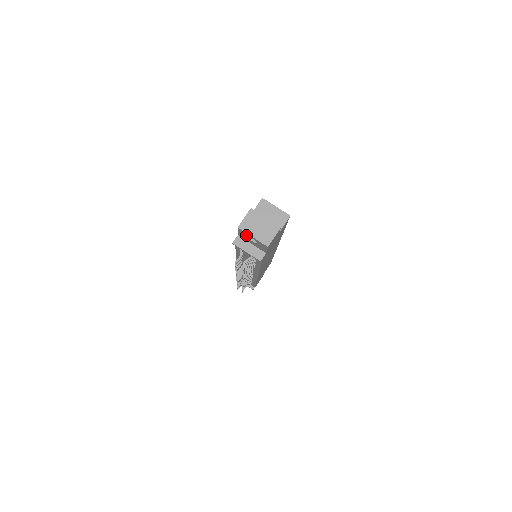
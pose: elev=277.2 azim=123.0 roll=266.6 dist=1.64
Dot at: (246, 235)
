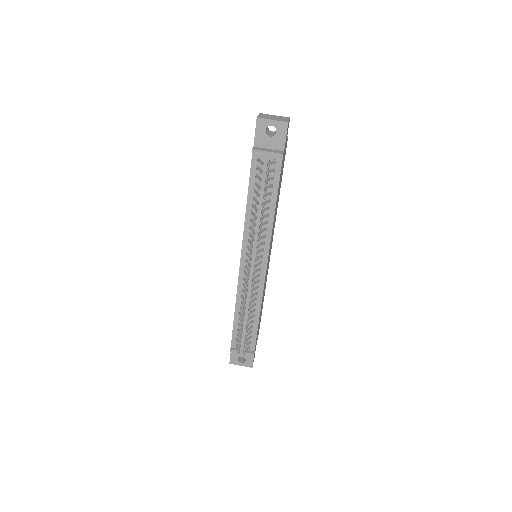
Dot at: (264, 127)
